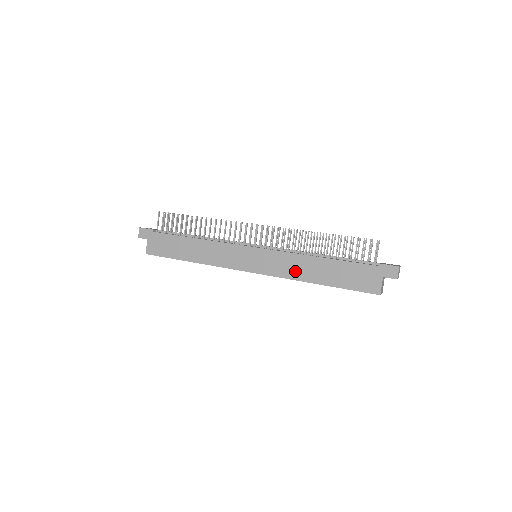
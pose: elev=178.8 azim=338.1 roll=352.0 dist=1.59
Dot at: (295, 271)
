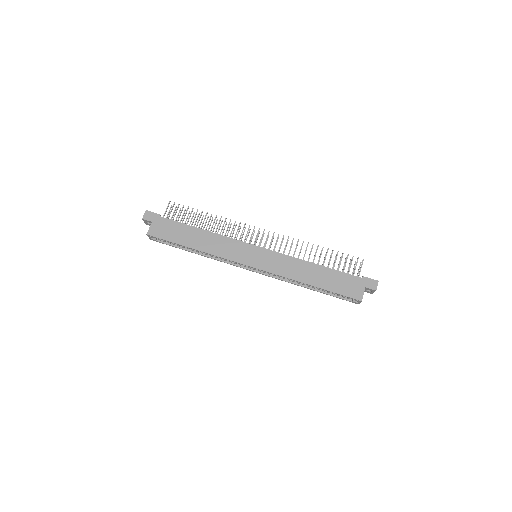
Dot at: (293, 272)
